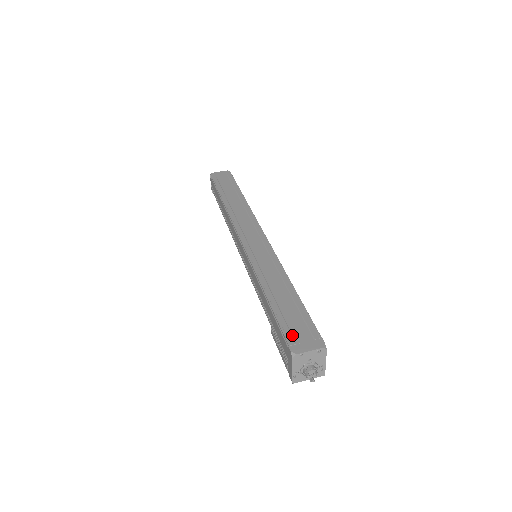
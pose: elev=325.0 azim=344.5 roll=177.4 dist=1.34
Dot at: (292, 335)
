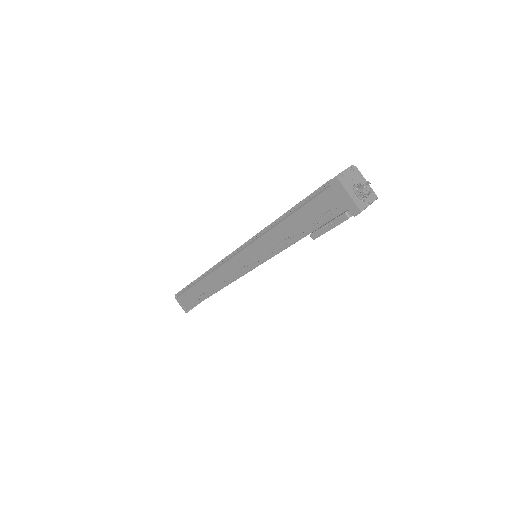
Dot at: occluded
